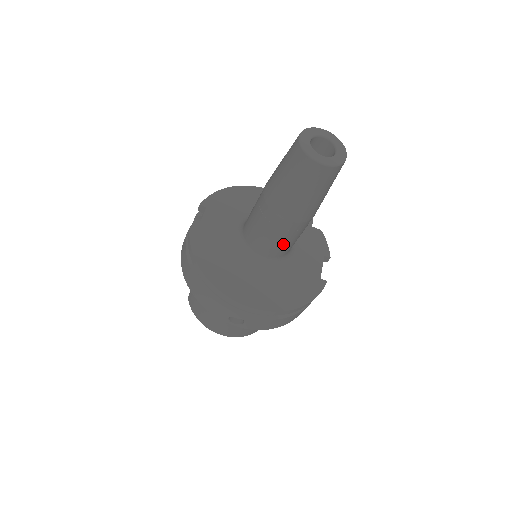
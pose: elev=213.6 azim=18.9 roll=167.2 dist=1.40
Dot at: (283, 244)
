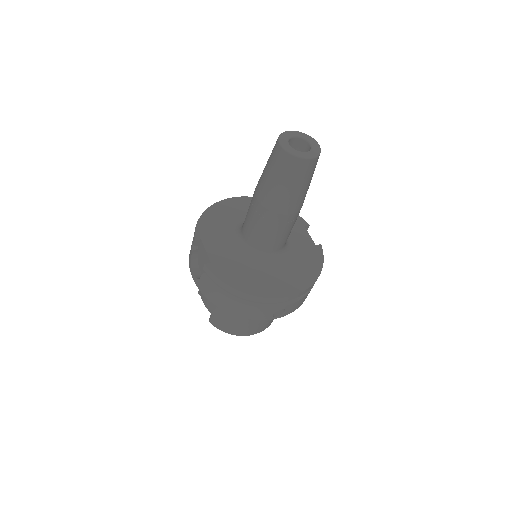
Dot at: (287, 234)
